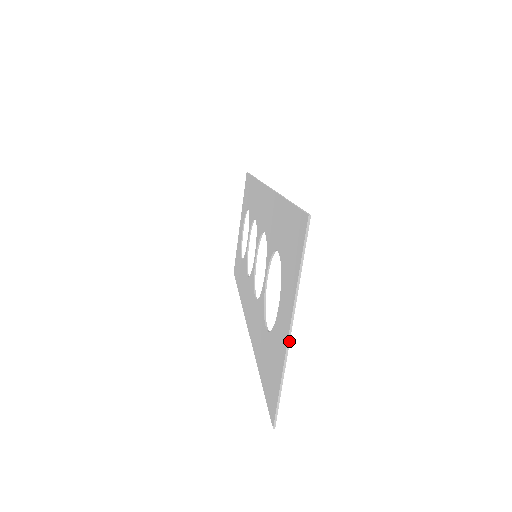
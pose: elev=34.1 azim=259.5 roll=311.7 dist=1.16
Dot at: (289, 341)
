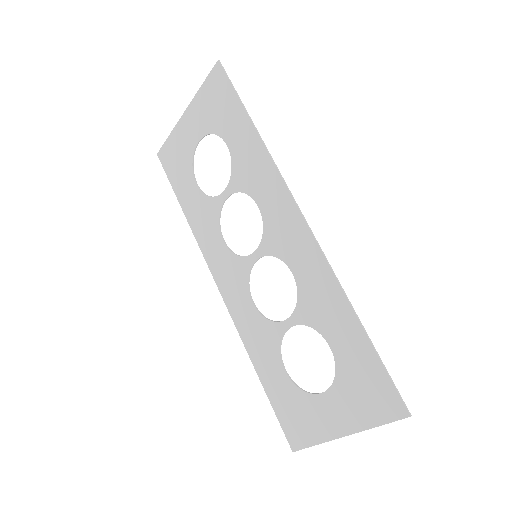
Dot at: (338, 438)
